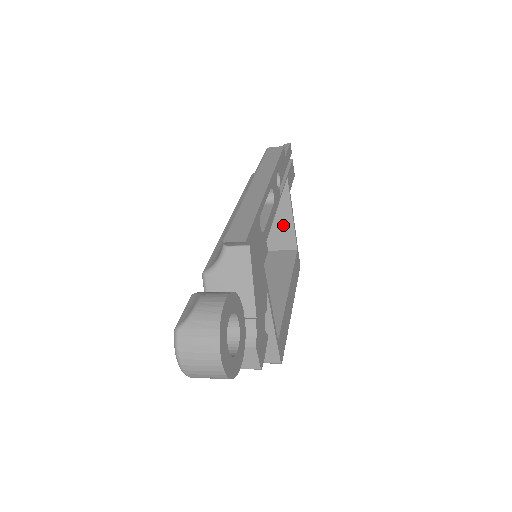
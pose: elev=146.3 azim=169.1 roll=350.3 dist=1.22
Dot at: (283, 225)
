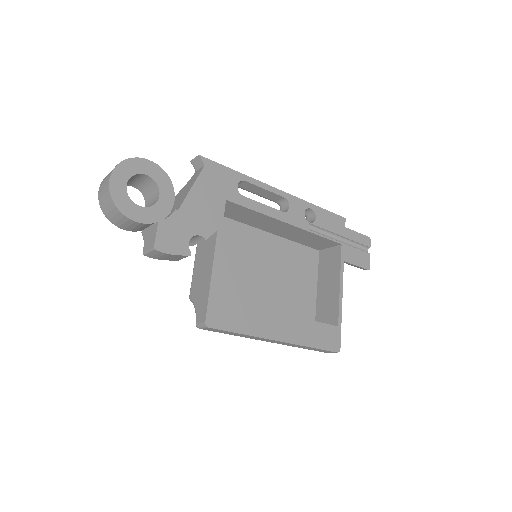
Dot at: (331, 296)
